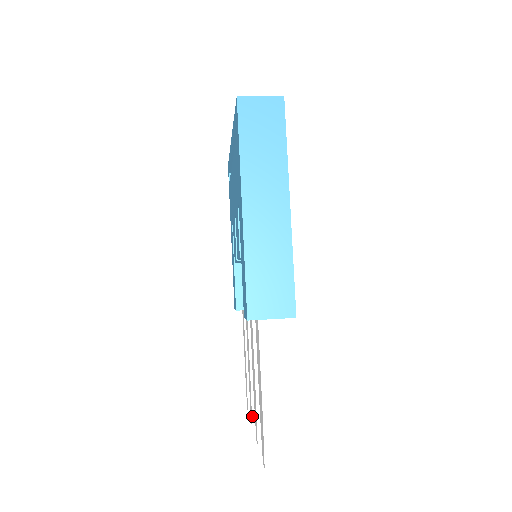
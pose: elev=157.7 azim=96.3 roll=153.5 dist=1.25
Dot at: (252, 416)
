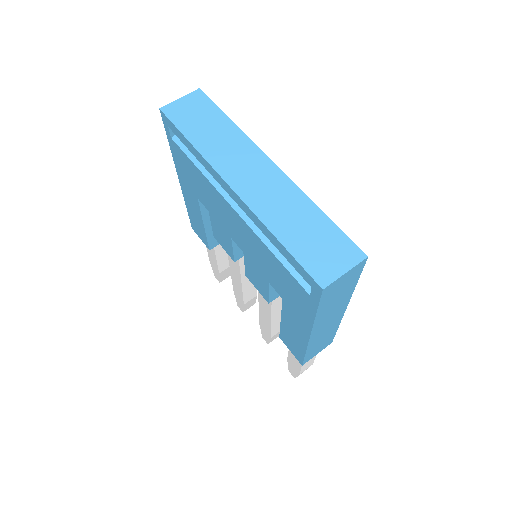
Dot at: (243, 310)
